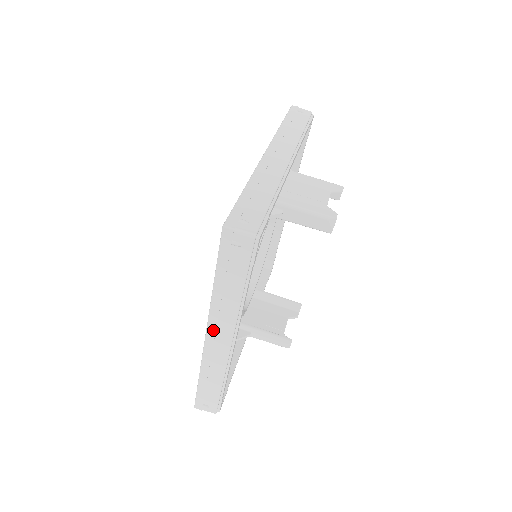
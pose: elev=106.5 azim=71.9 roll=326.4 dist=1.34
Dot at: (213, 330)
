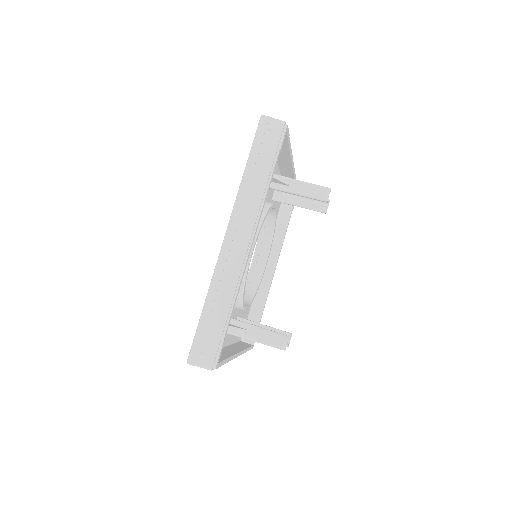
Dot at: (234, 227)
